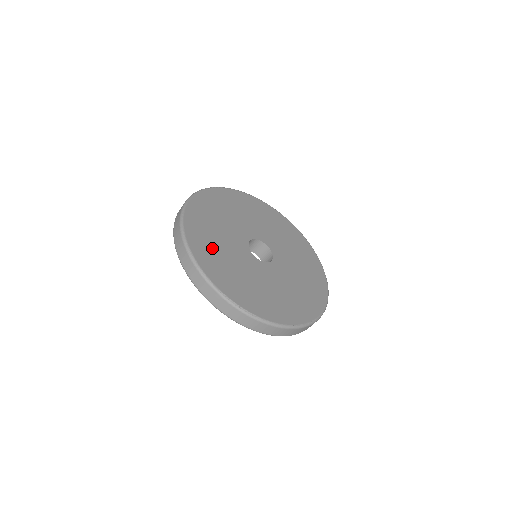
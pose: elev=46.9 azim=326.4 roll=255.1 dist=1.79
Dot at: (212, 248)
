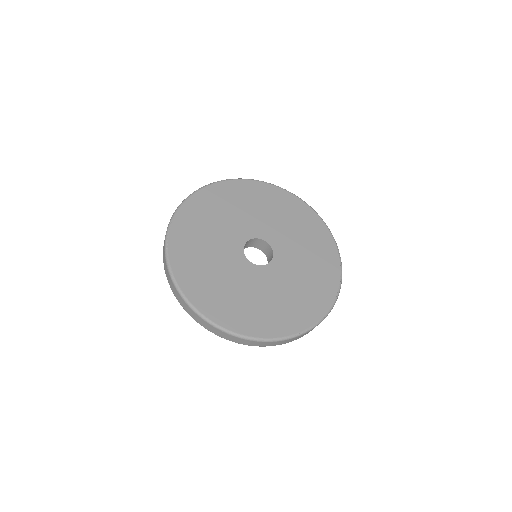
Dot at: (235, 304)
